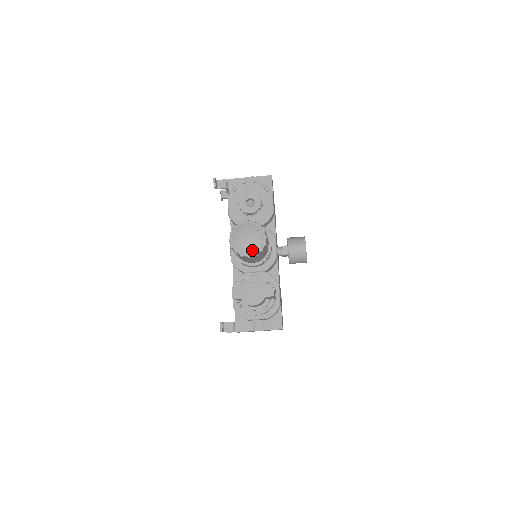
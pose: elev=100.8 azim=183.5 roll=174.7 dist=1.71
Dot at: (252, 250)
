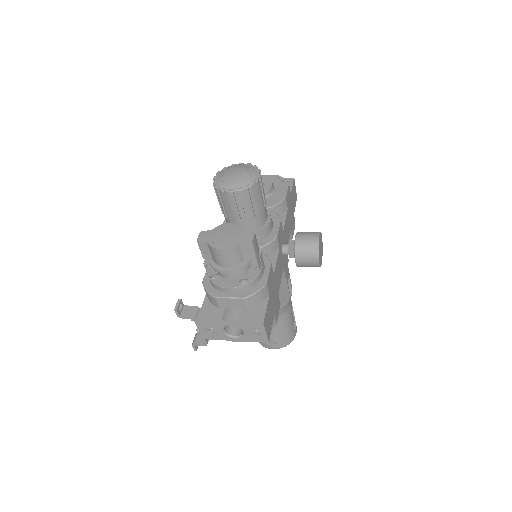
Dot at: (237, 184)
